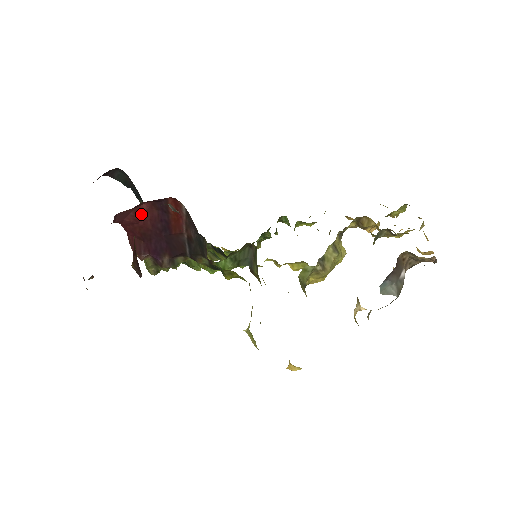
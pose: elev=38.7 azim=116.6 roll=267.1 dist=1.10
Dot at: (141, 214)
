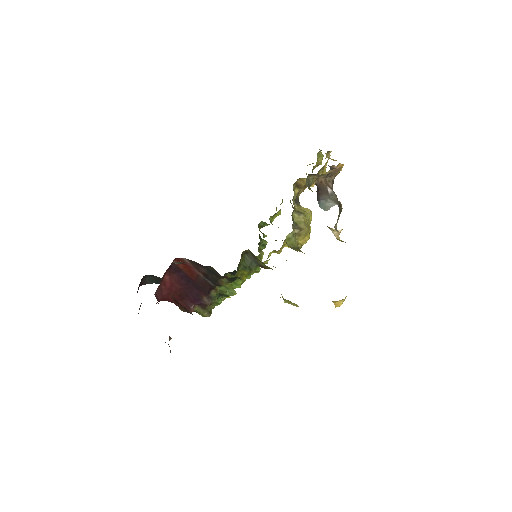
Dot at: (169, 283)
